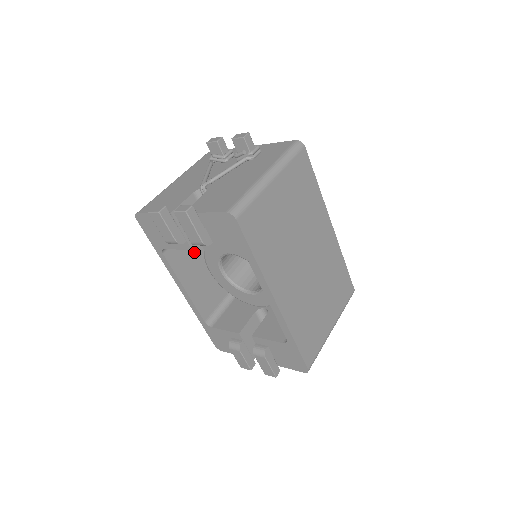
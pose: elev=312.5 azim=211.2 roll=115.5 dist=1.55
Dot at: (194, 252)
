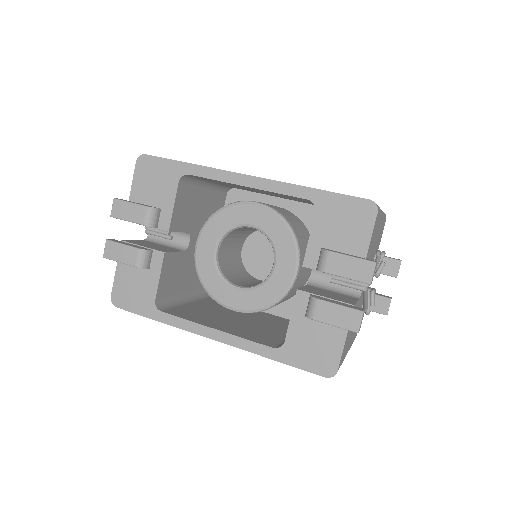
Dot at: (206, 314)
